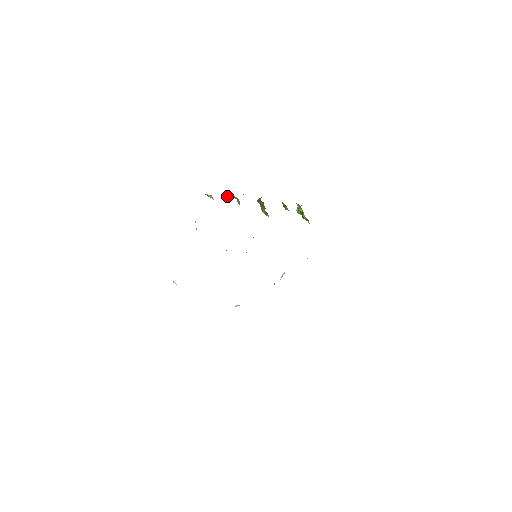
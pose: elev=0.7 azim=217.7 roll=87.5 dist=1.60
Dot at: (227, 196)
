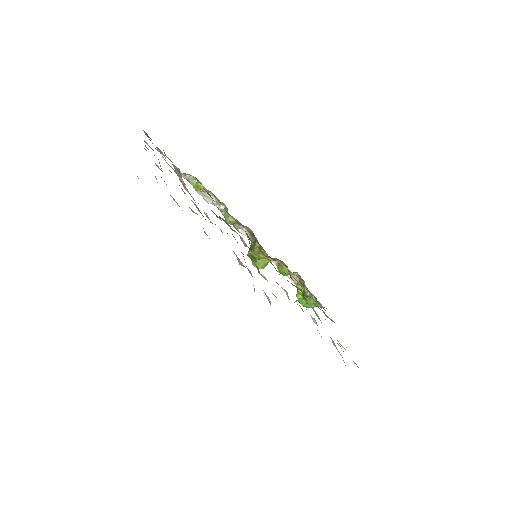
Dot at: (213, 201)
